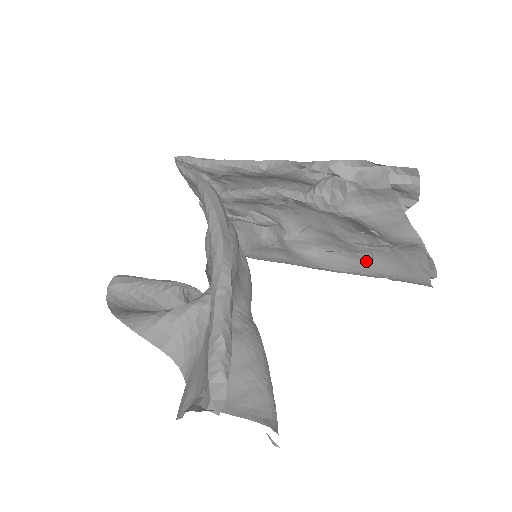
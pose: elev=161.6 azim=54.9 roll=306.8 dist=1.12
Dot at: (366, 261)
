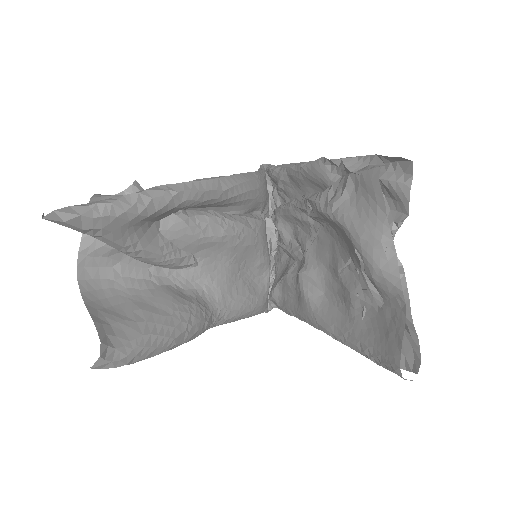
Dot at: (355, 321)
